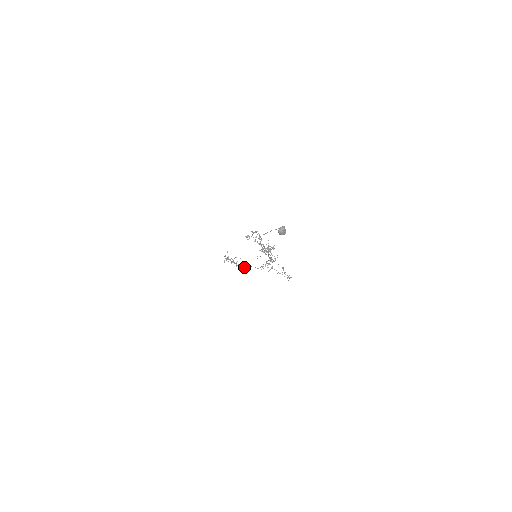
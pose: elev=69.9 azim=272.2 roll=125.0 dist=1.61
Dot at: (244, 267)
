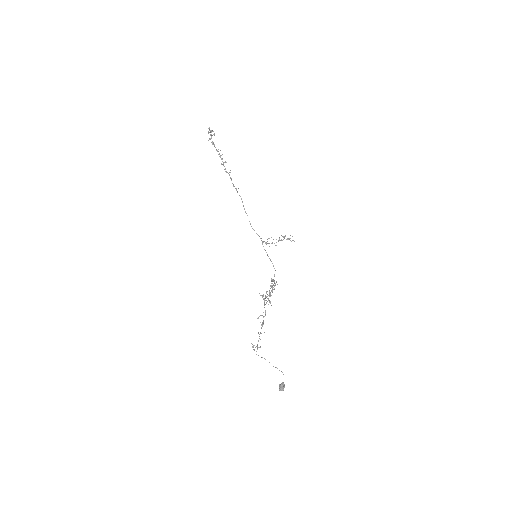
Dot at: occluded
